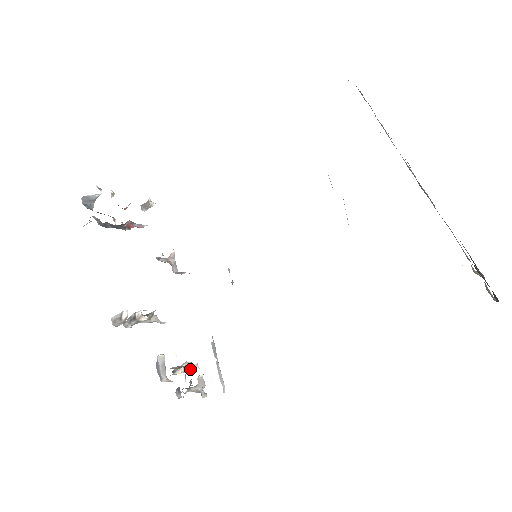
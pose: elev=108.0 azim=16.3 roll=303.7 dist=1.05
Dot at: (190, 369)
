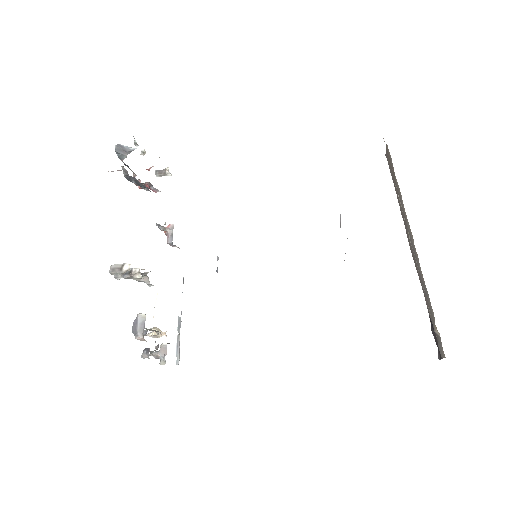
Dot at: (158, 335)
